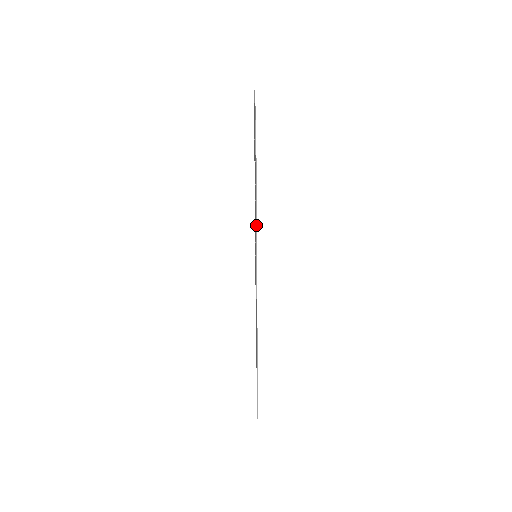
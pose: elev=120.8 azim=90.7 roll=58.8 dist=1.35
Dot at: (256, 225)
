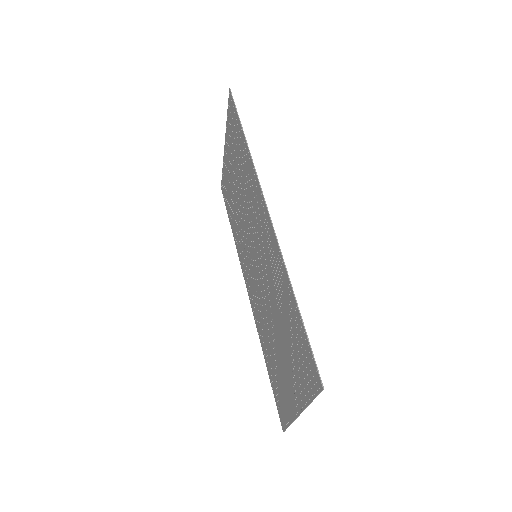
Dot at: (248, 148)
